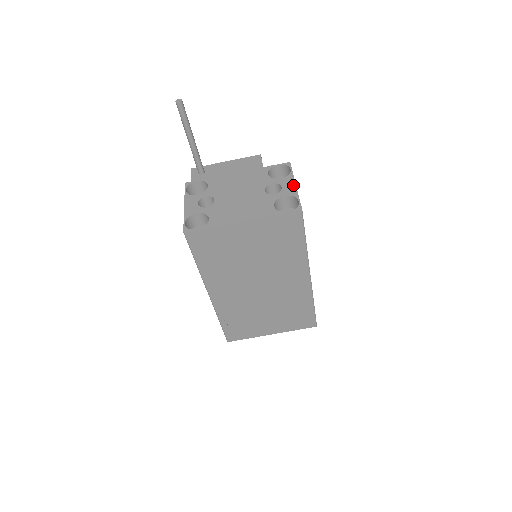
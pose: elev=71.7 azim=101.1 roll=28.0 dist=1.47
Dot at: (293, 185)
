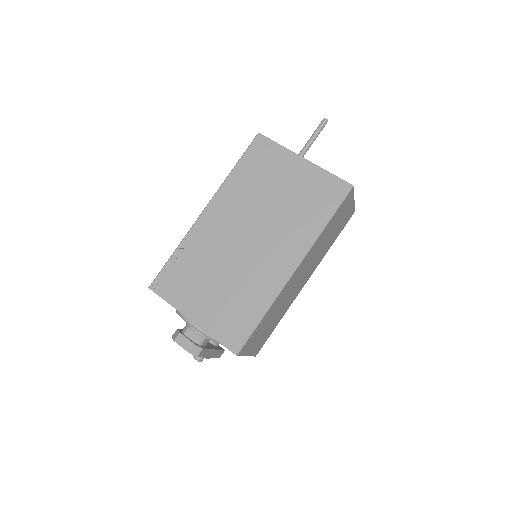
Dot at: occluded
